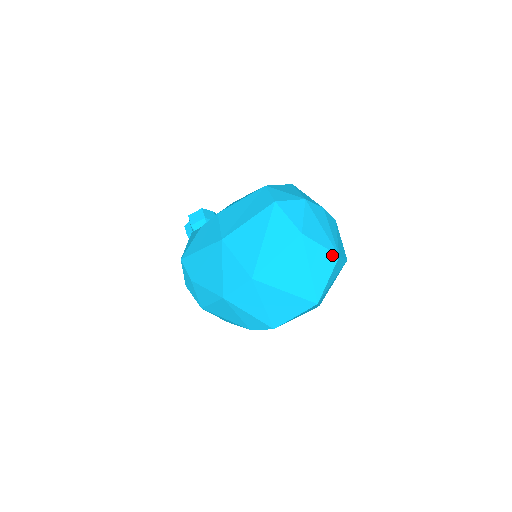
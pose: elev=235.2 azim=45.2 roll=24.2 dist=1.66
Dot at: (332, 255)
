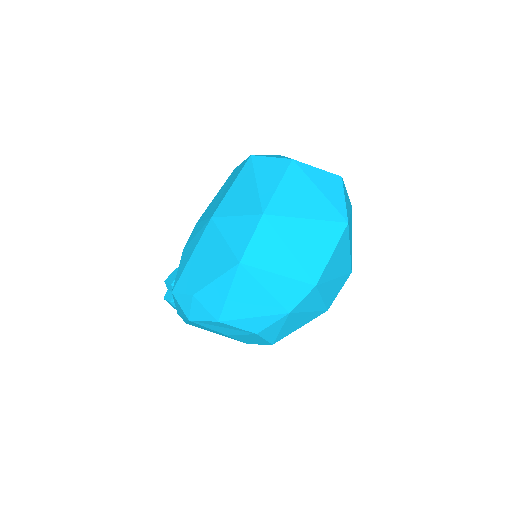
Dot at: (334, 176)
